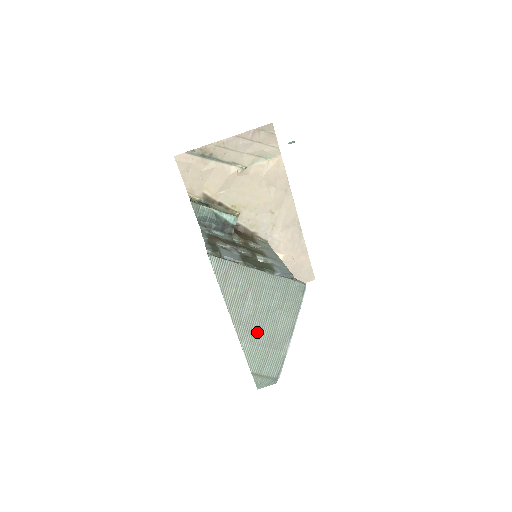
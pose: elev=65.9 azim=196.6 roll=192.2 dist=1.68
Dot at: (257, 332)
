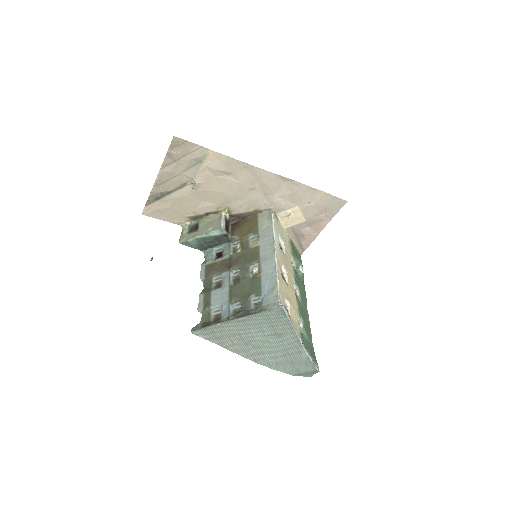
Dot at: (272, 355)
